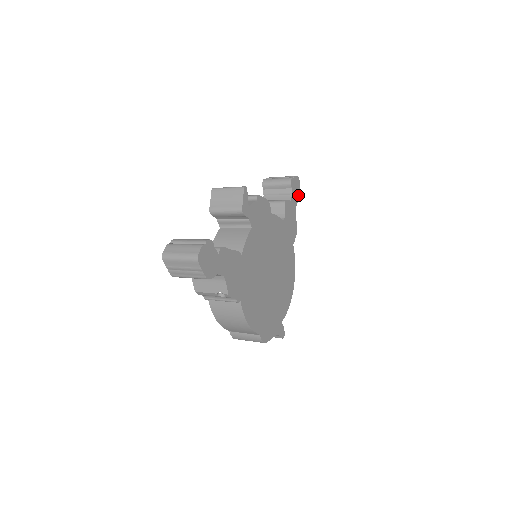
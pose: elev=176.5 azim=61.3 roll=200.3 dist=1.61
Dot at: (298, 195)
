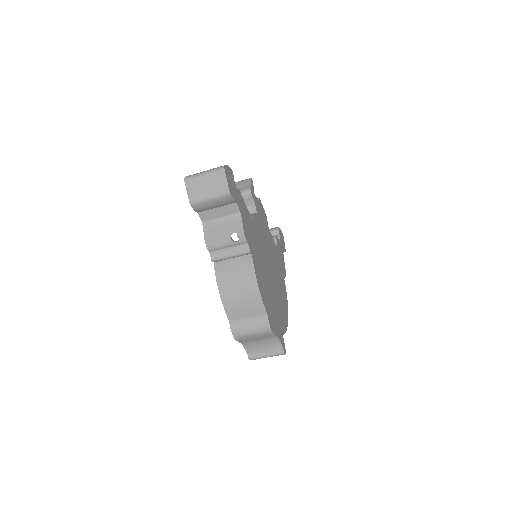
Dot at: (284, 247)
